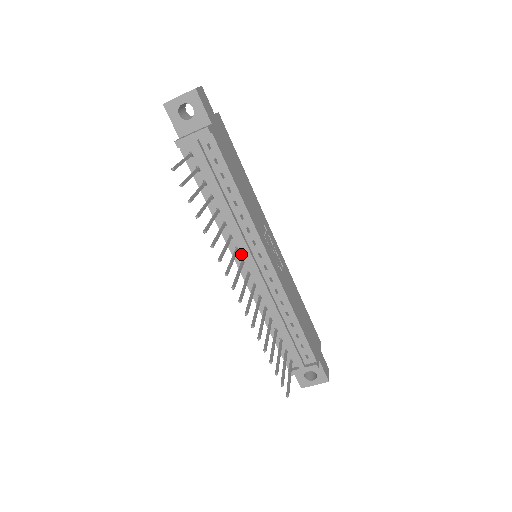
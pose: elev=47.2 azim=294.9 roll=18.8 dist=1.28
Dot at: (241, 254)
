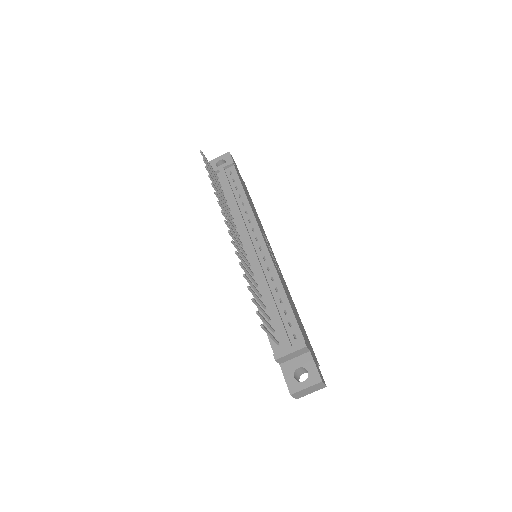
Dot at: (242, 240)
